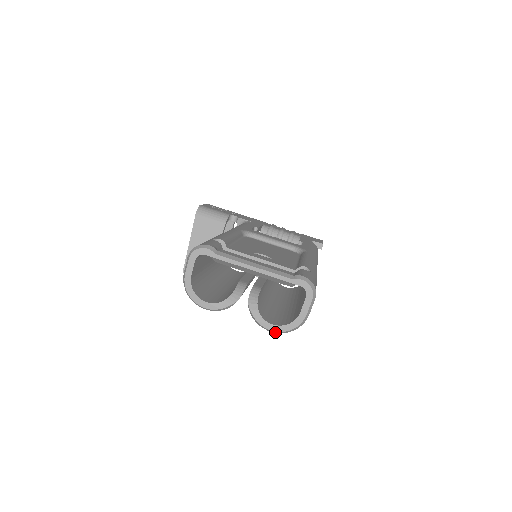
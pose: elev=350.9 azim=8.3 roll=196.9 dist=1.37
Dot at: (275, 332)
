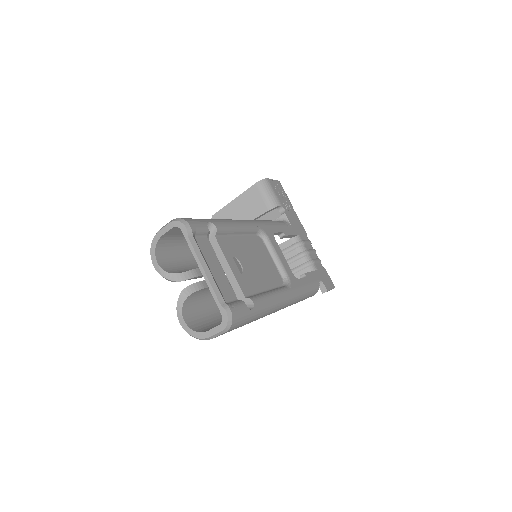
Dot at: (183, 327)
